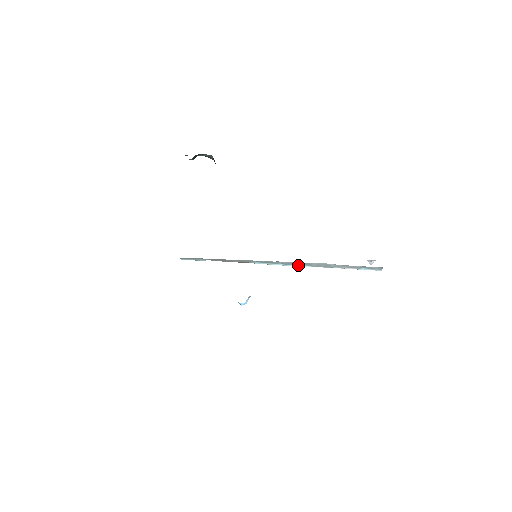
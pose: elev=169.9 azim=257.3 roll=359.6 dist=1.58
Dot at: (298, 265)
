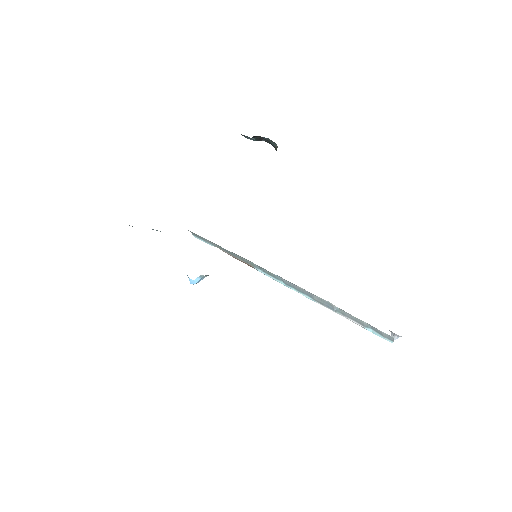
Dot at: (299, 291)
